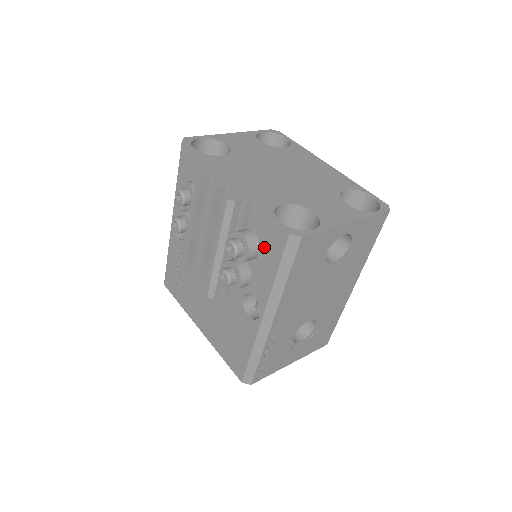
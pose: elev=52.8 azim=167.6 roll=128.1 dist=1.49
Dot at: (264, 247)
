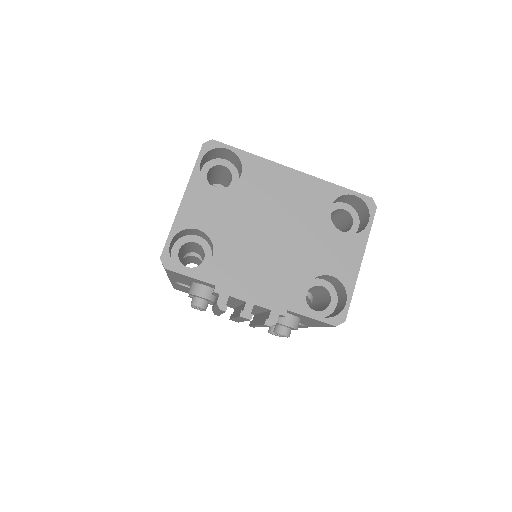
Dot at: (306, 320)
